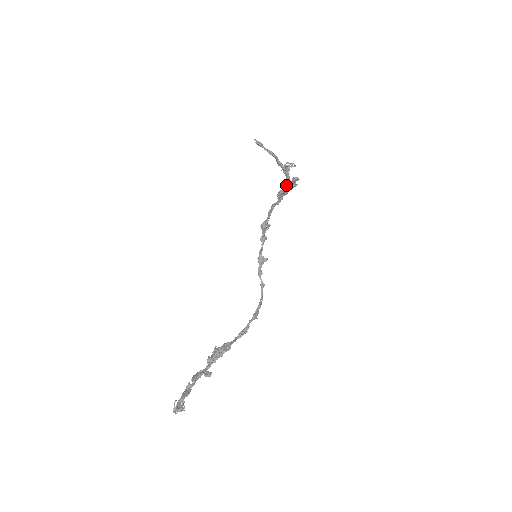
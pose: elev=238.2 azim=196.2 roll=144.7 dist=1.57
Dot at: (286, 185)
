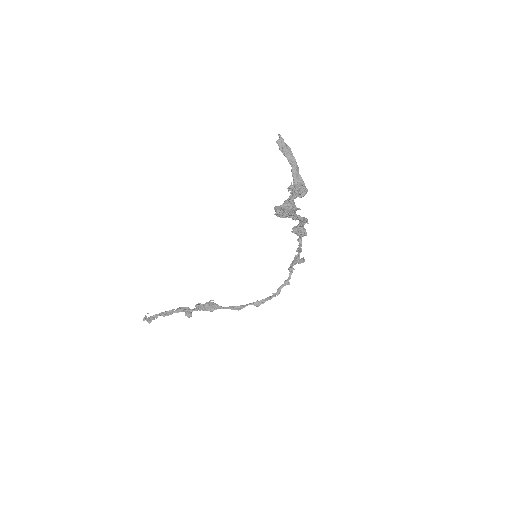
Dot at: occluded
